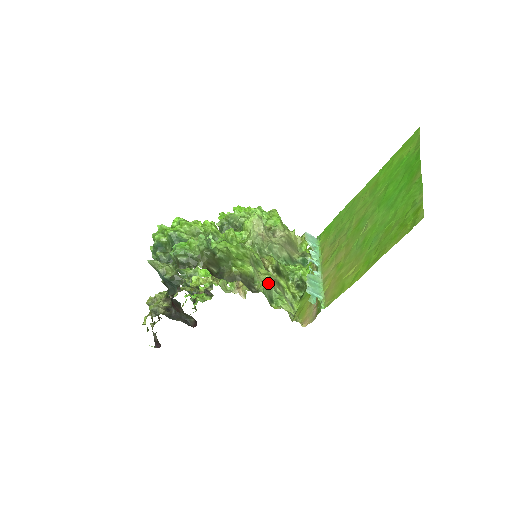
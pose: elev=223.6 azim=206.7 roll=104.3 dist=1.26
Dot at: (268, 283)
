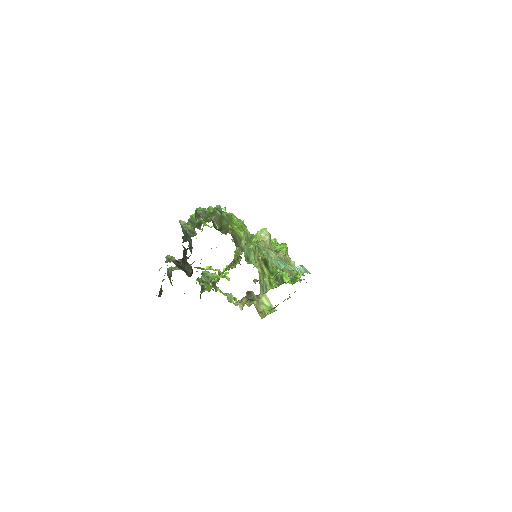
Dot at: (250, 249)
